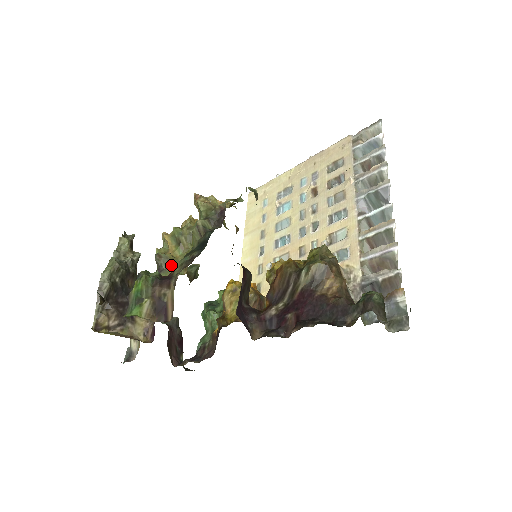
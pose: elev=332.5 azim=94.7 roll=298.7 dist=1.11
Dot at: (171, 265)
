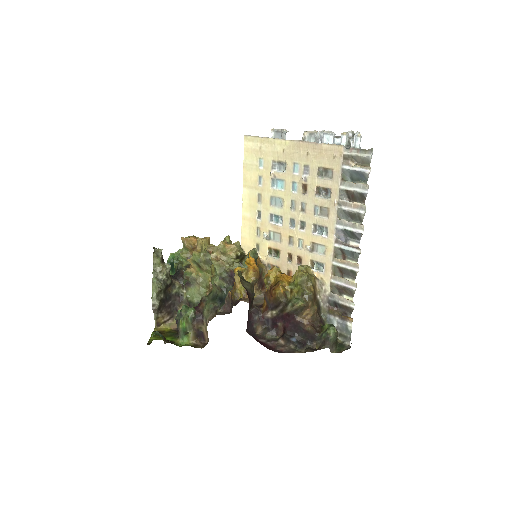
Dot at: (197, 283)
